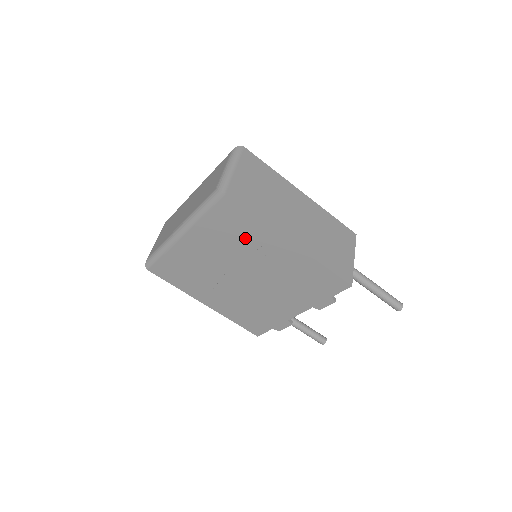
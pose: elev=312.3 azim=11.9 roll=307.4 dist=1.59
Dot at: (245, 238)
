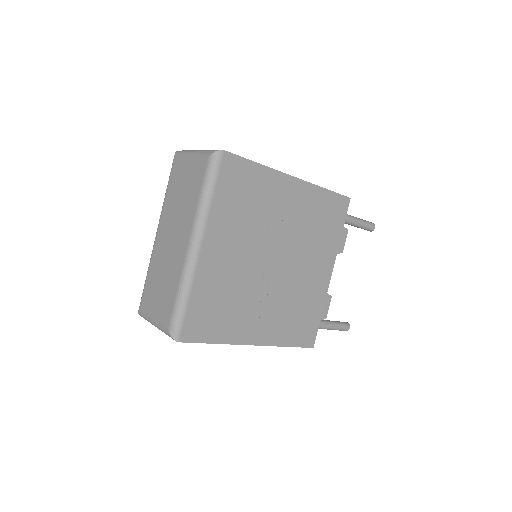
Dot at: (258, 201)
